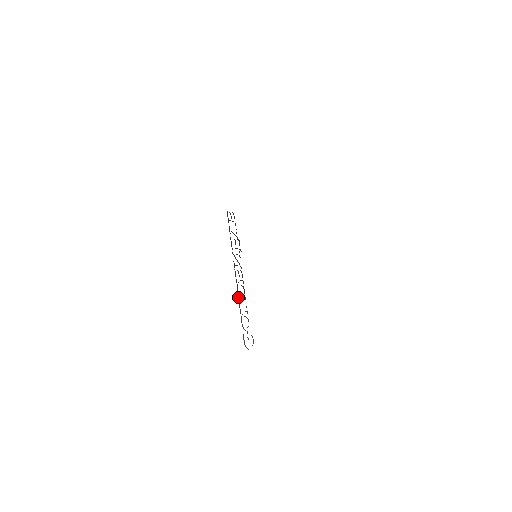
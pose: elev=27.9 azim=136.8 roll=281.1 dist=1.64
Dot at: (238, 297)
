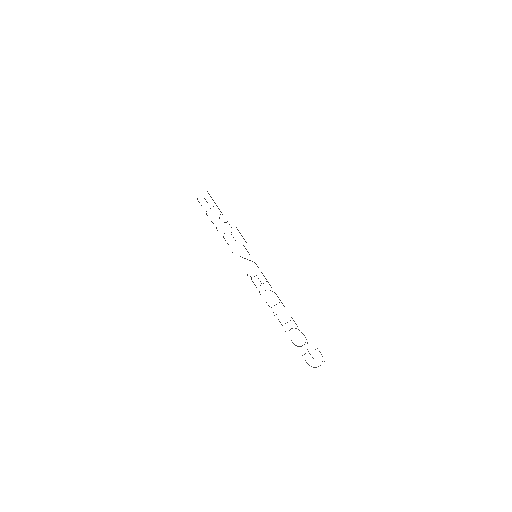
Dot at: occluded
